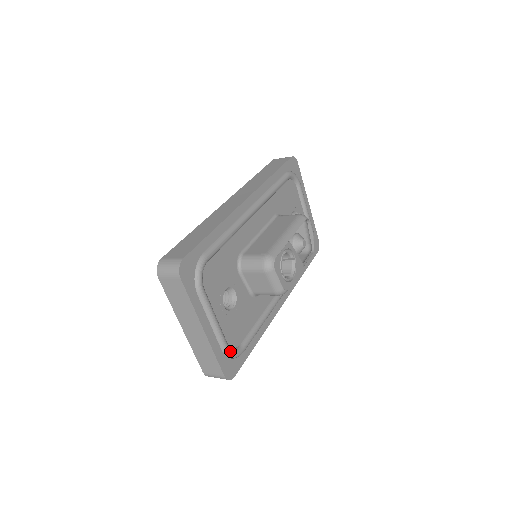
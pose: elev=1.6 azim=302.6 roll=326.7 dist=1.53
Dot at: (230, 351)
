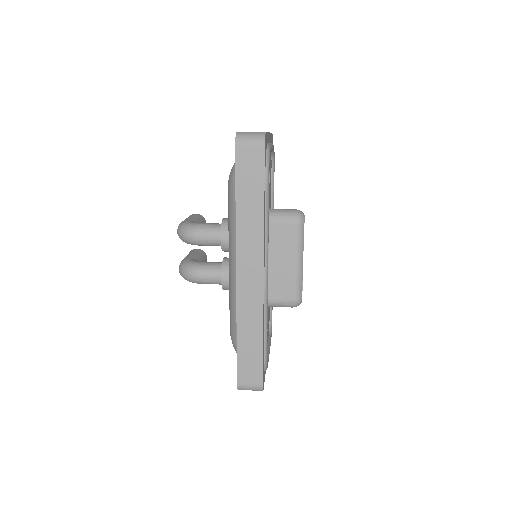
Dot at: (271, 335)
